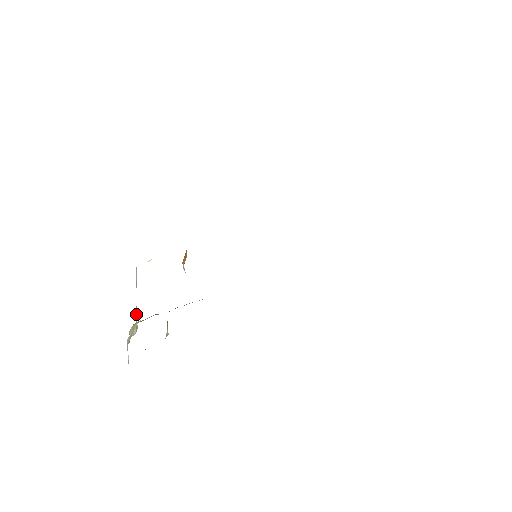
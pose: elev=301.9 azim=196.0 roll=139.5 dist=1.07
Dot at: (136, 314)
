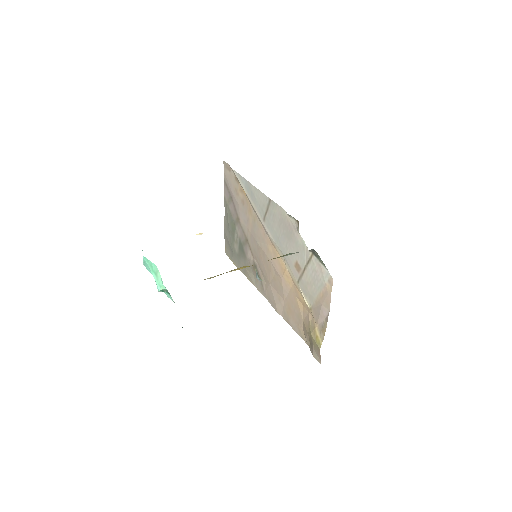
Dot at: occluded
